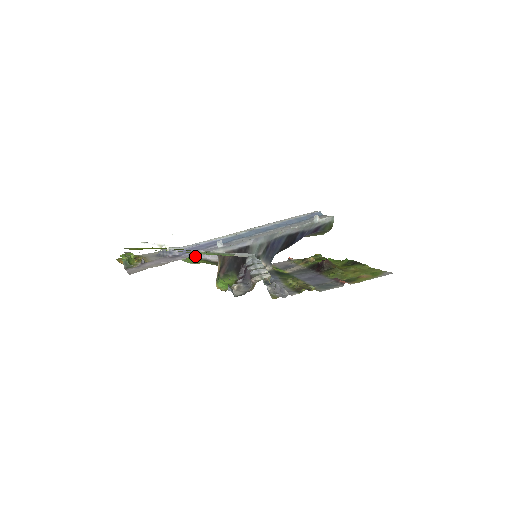
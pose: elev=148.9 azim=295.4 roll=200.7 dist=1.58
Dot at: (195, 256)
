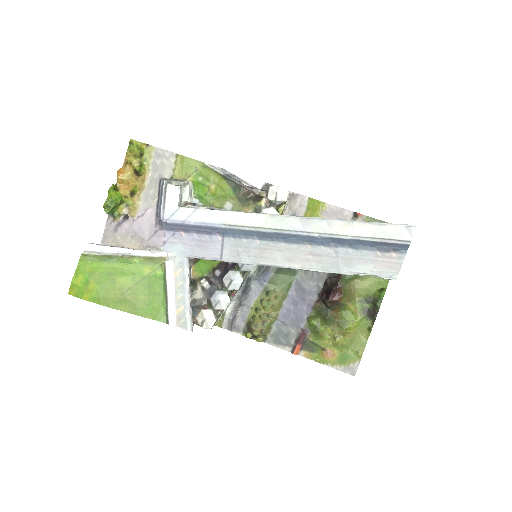
Dot at: (223, 173)
